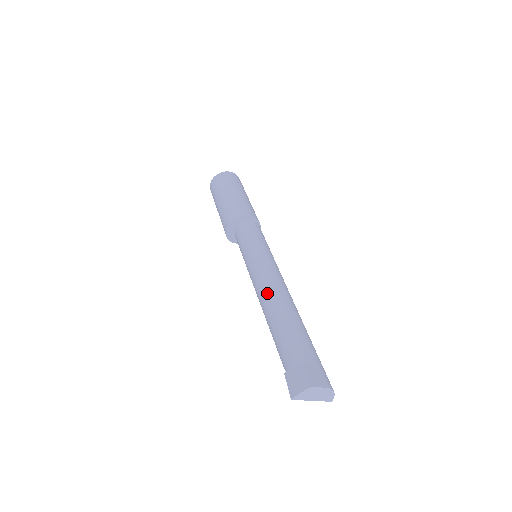
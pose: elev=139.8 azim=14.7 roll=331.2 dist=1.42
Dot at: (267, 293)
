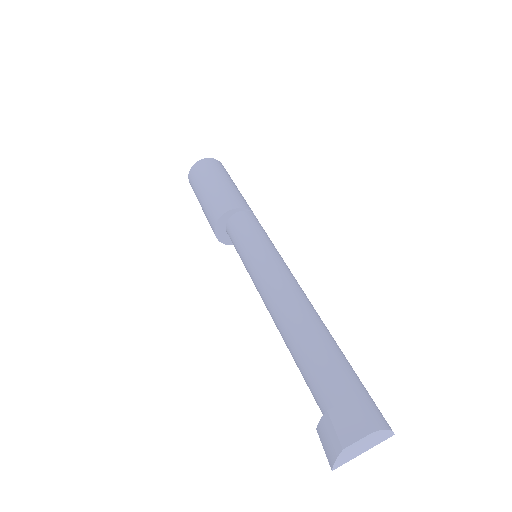
Dot at: (271, 313)
